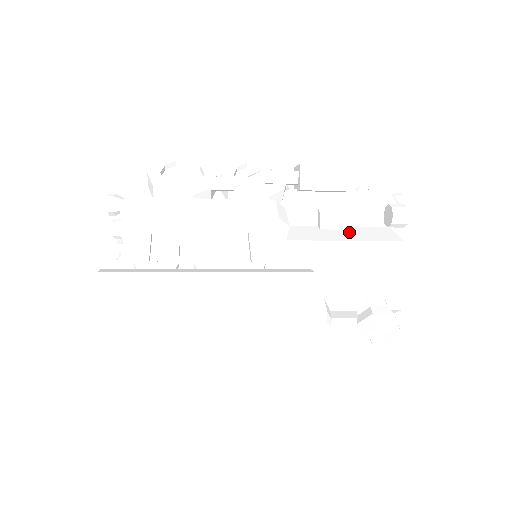
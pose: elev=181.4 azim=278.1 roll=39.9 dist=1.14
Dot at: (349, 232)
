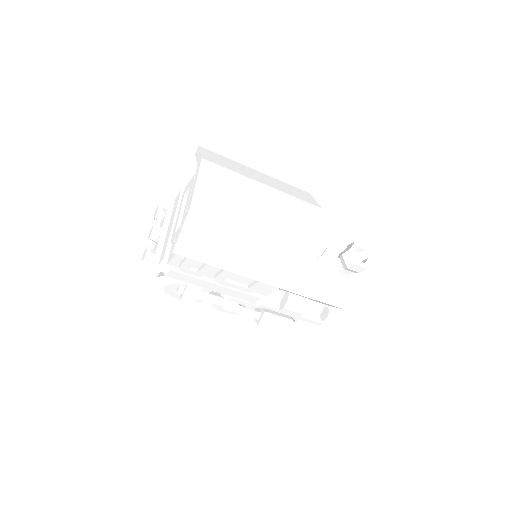
Dot at: occluded
